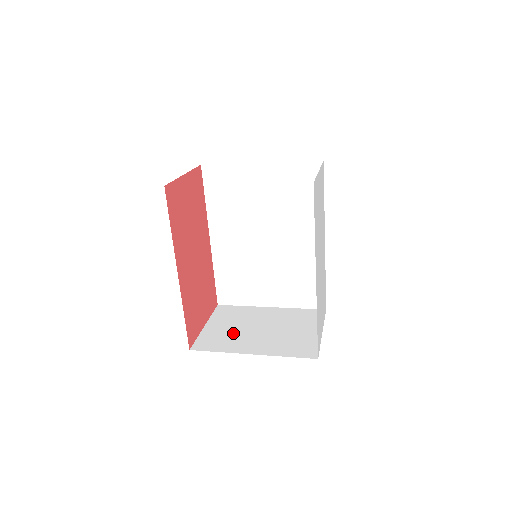
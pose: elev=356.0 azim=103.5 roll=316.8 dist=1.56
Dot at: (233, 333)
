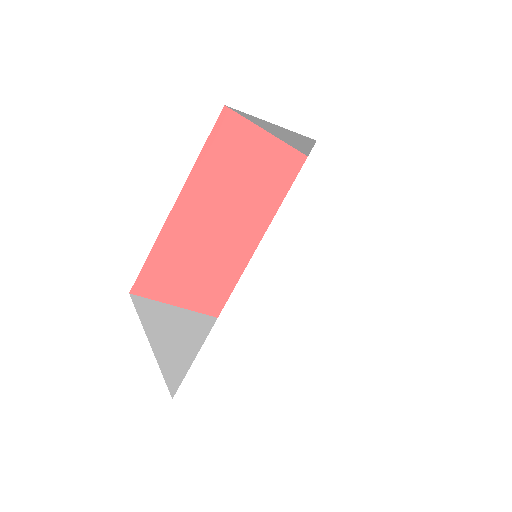
Dot at: (179, 326)
